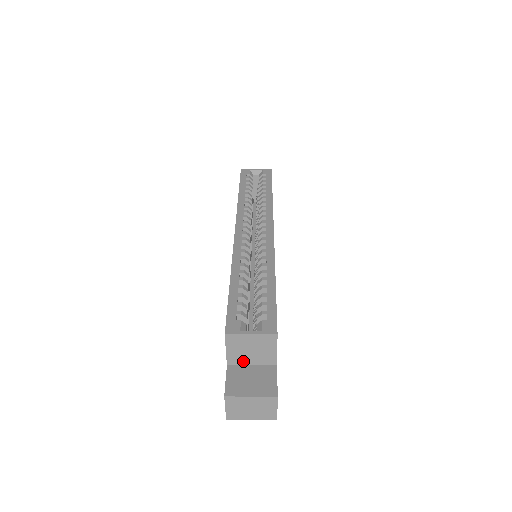
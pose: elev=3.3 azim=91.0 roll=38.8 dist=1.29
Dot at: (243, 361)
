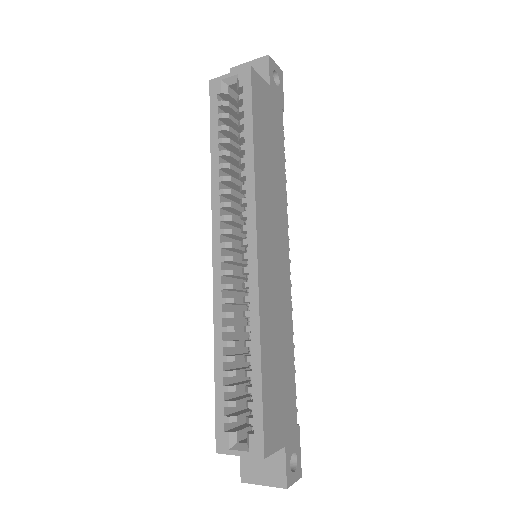
Dot at: occluded
